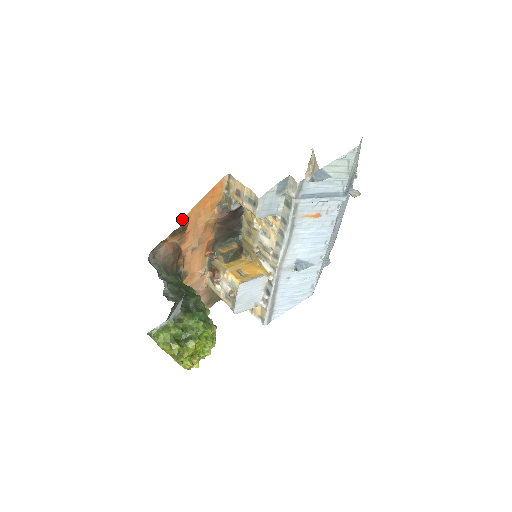
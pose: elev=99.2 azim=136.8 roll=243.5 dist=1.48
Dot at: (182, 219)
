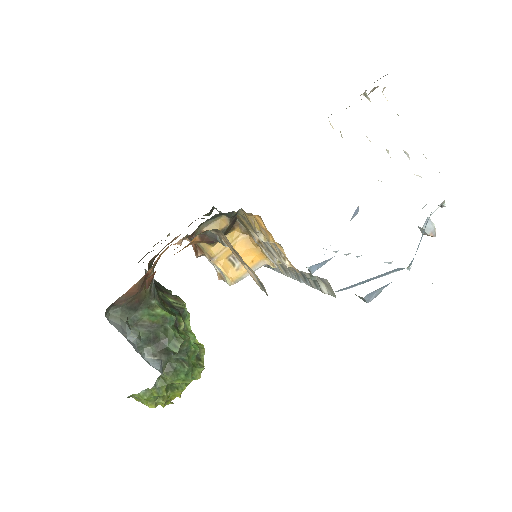
Dot at: (146, 280)
